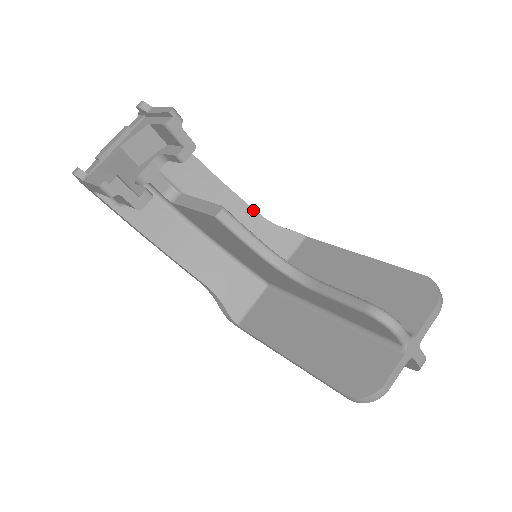
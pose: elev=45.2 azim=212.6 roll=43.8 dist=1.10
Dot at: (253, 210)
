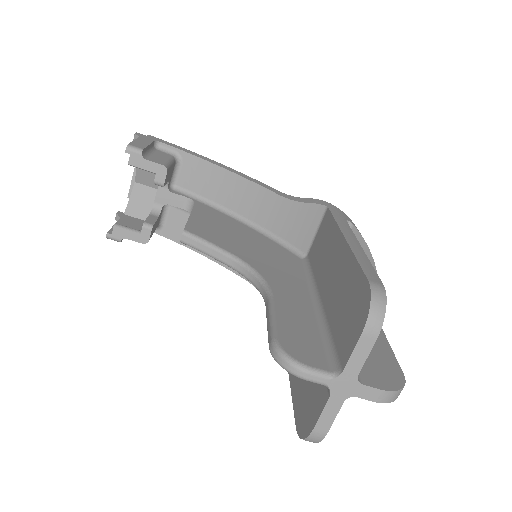
Dot at: (270, 192)
